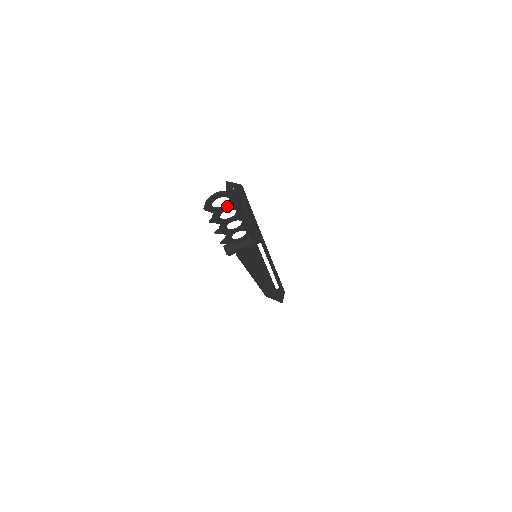
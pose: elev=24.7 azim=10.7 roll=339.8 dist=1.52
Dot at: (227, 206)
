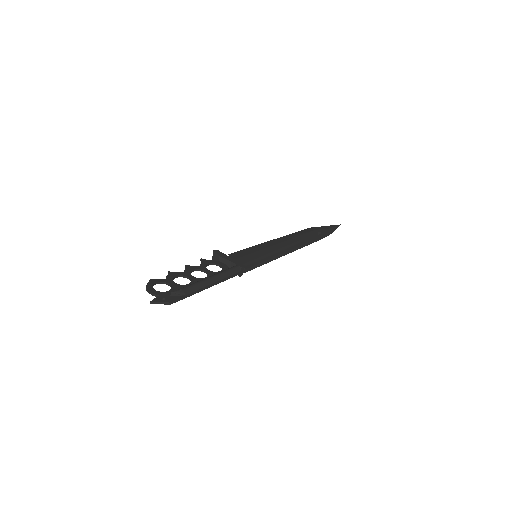
Dot at: (172, 287)
